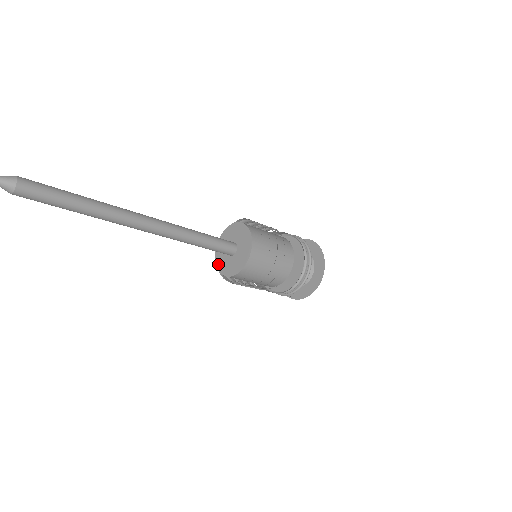
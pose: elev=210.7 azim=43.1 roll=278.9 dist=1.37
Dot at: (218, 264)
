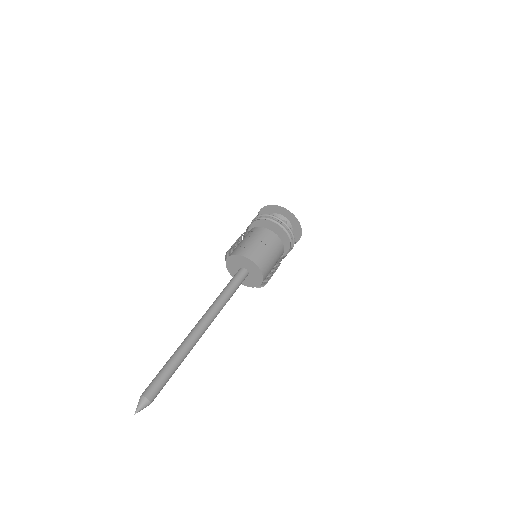
Dot at: occluded
